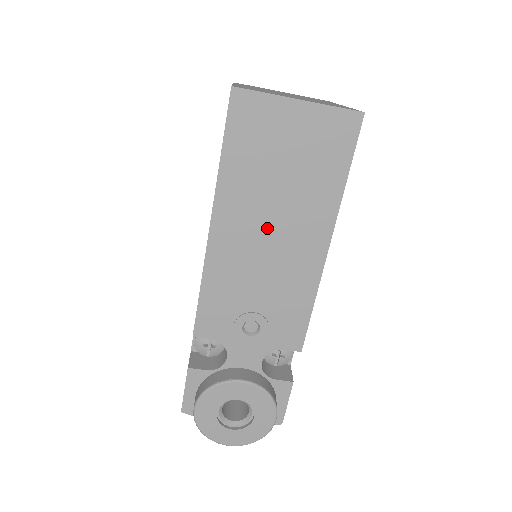
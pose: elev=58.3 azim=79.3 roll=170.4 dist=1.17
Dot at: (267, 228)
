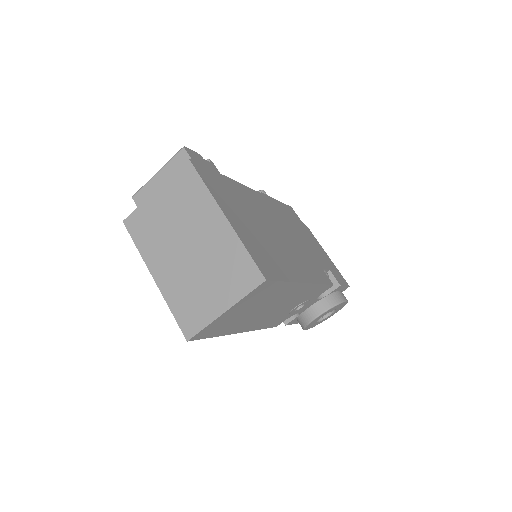
Dot at: (267, 311)
